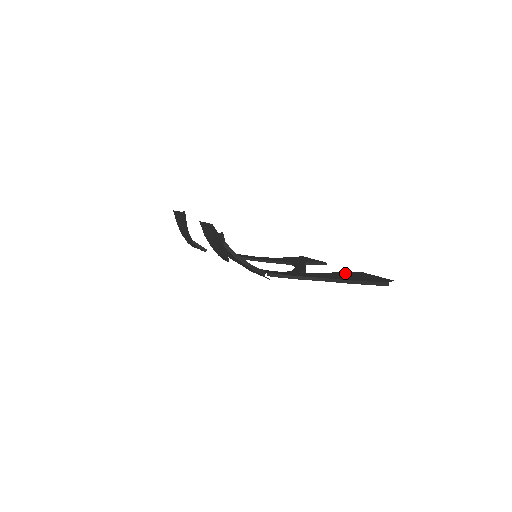
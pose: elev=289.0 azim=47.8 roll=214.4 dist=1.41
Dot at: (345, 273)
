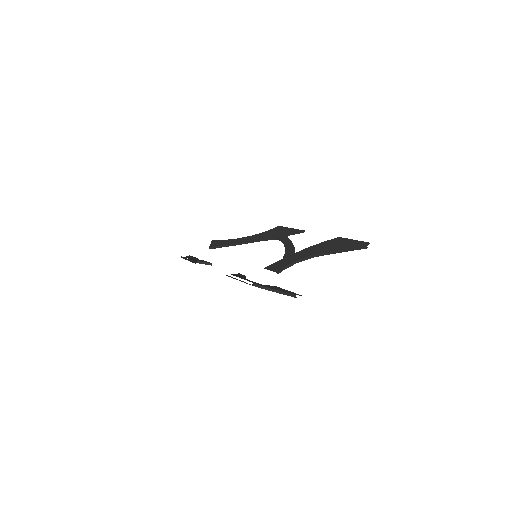
Dot at: (328, 242)
